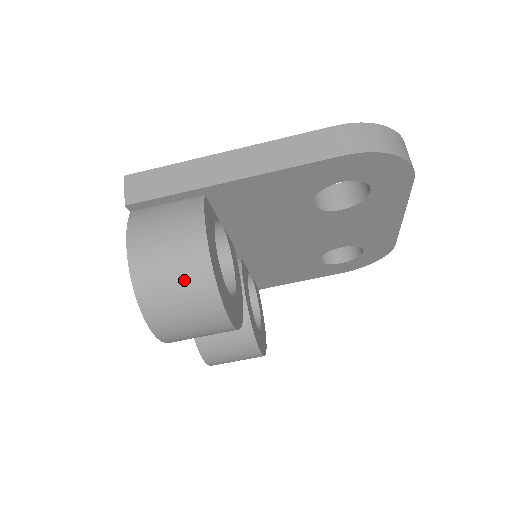
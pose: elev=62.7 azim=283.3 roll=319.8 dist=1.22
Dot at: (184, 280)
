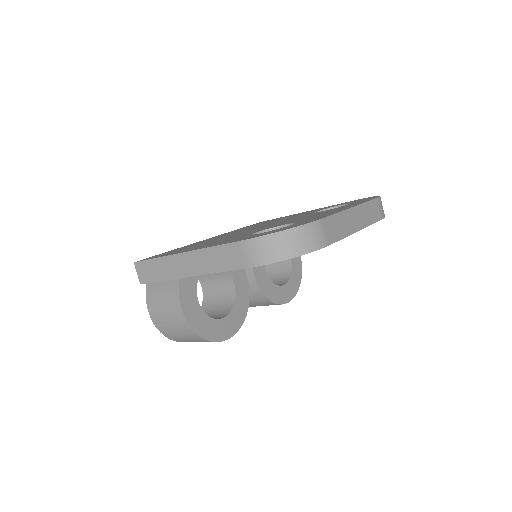
Dot at: (182, 333)
